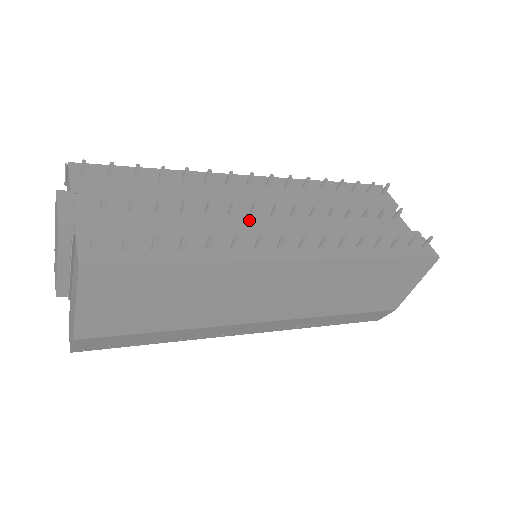
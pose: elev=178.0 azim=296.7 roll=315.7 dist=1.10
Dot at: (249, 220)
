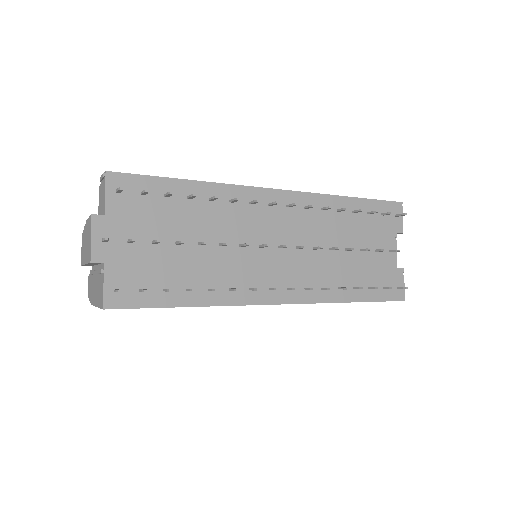
Dot at: (256, 254)
